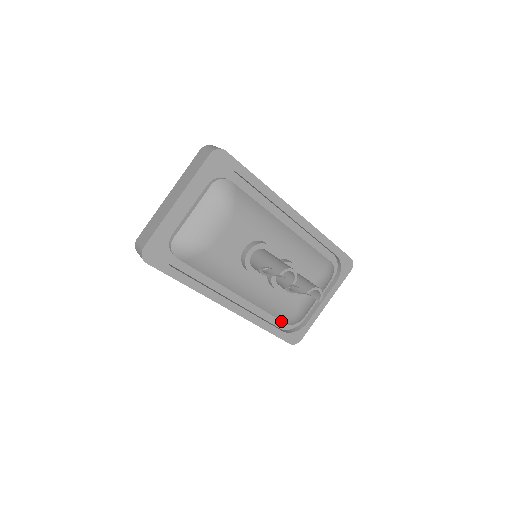
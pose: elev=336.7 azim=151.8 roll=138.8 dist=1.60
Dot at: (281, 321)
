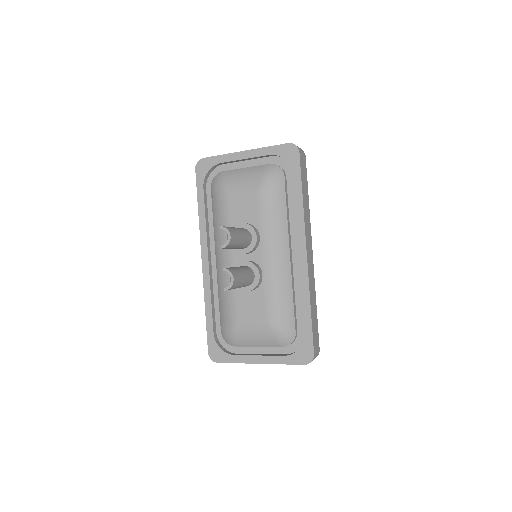
Dot at: occluded
